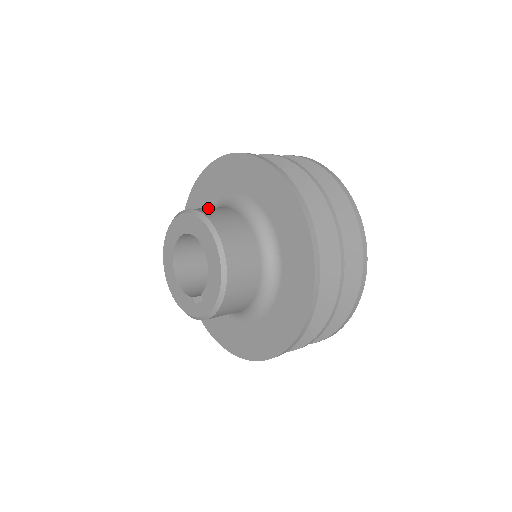
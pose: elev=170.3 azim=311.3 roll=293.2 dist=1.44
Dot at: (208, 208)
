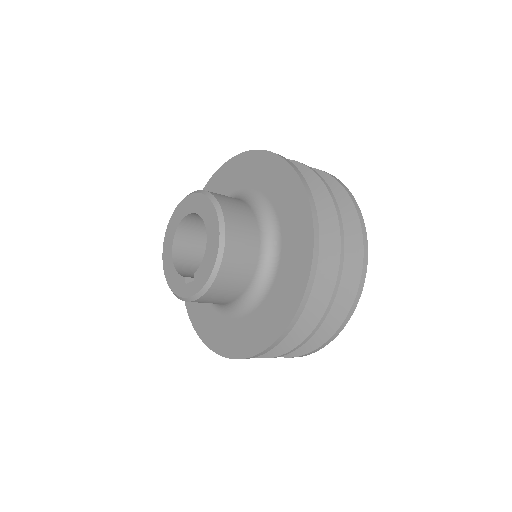
Dot at: occluded
